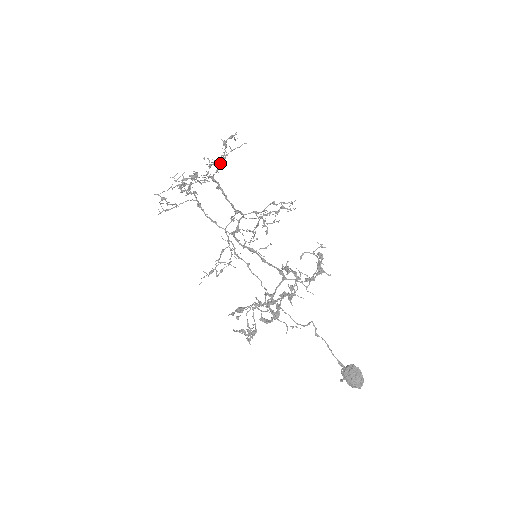
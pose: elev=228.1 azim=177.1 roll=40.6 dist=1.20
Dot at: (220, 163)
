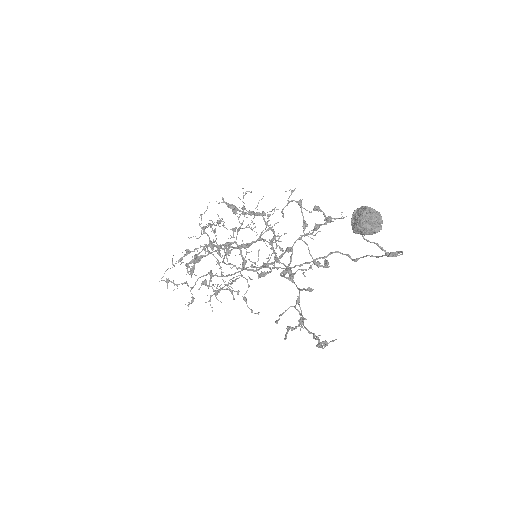
Dot at: (204, 232)
